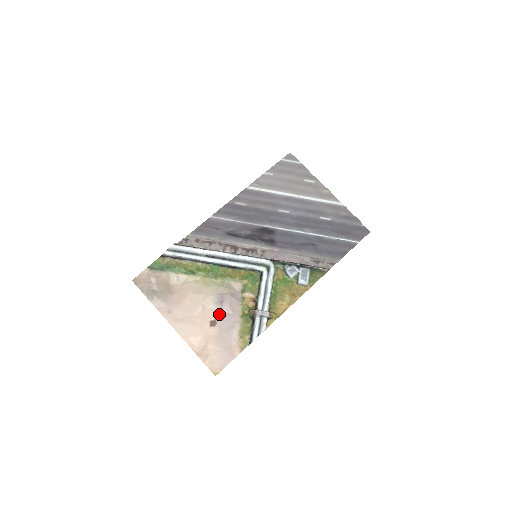
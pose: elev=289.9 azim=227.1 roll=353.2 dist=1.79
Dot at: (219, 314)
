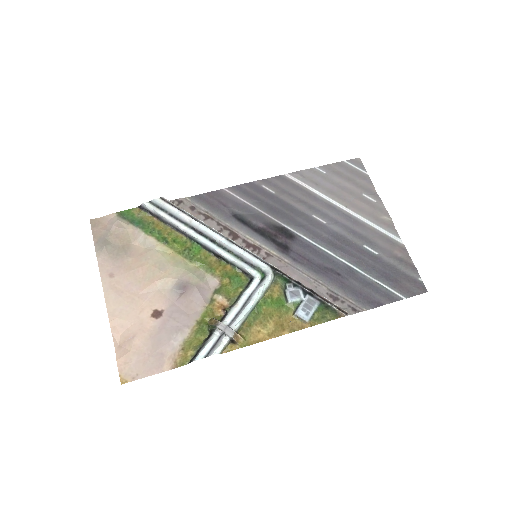
Dot at: (171, 306)
